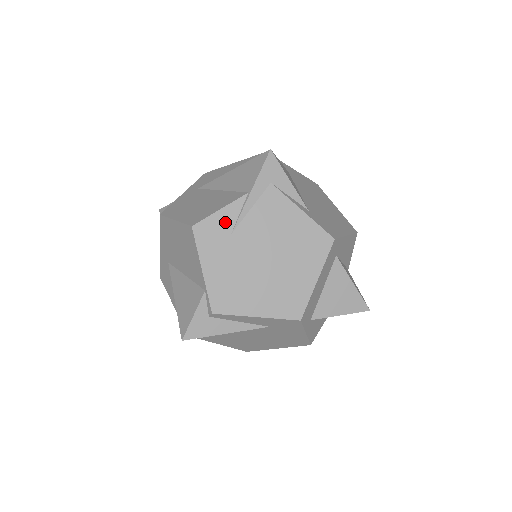
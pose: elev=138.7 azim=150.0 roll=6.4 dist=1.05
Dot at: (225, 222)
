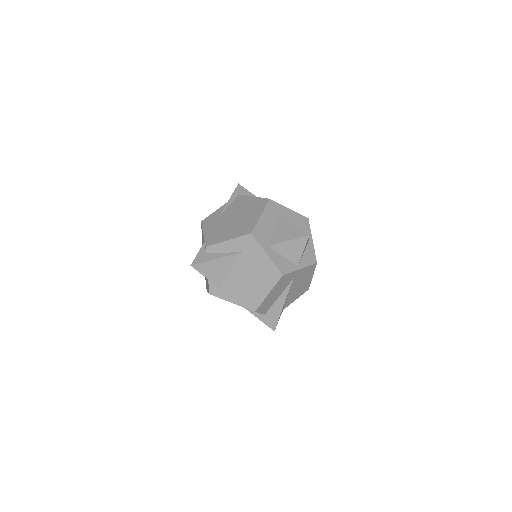
Dot at: (217, 214)
